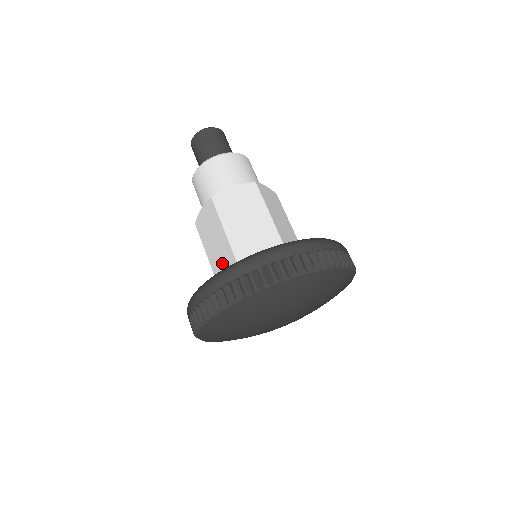
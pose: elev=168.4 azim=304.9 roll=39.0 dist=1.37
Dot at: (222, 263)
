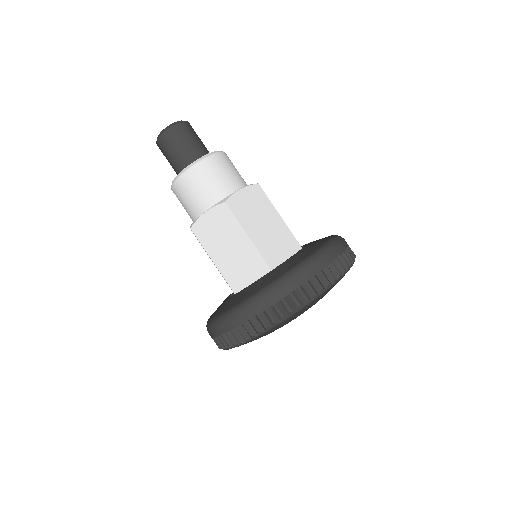
Dot at: (242, 268)
